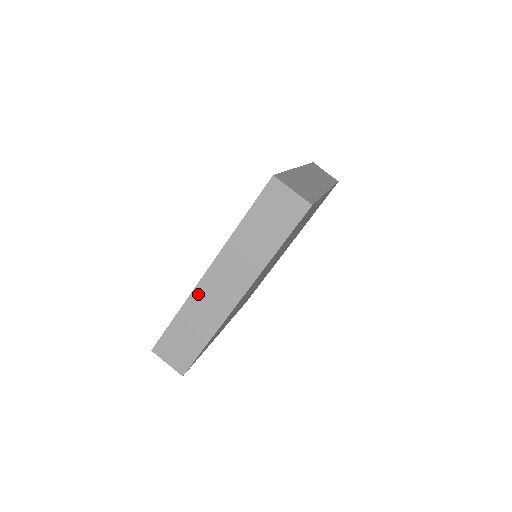
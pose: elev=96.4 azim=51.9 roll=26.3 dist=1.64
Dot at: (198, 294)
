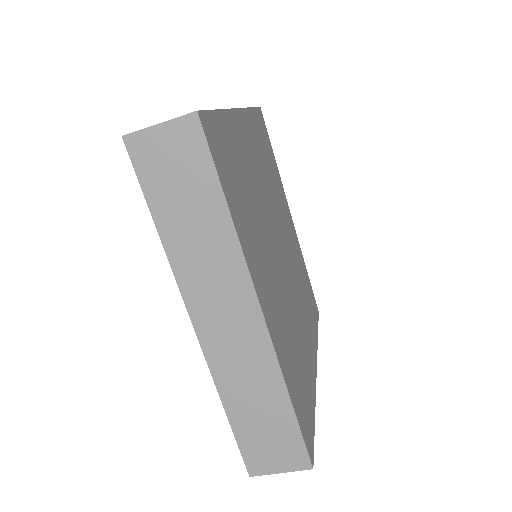
Dot at: occluded
